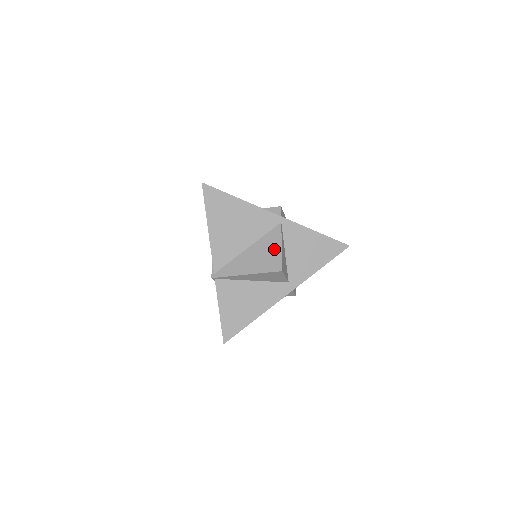
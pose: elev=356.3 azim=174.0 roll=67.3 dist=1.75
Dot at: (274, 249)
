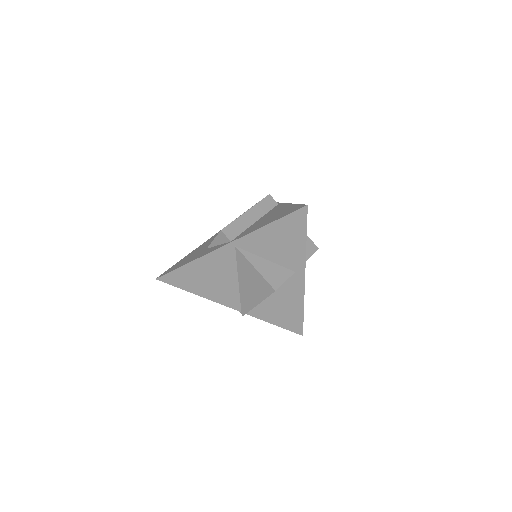
Dot at: (253, 274)
